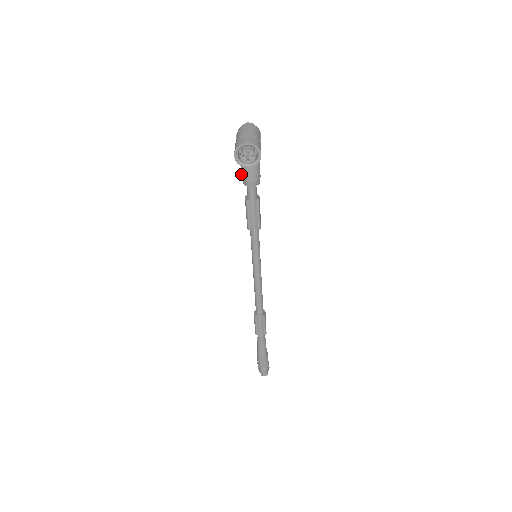
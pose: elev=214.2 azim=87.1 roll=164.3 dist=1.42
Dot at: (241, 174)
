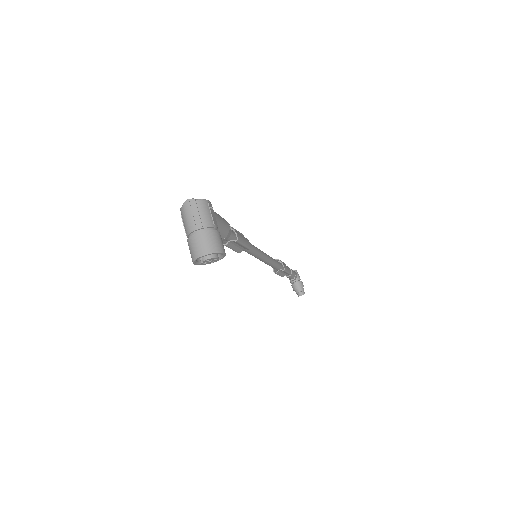
Dot at: occluded
